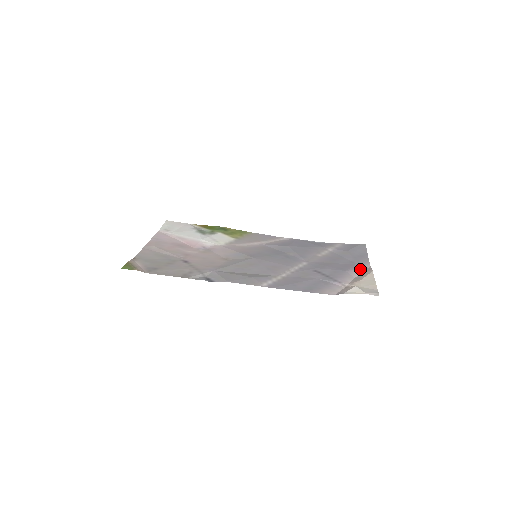
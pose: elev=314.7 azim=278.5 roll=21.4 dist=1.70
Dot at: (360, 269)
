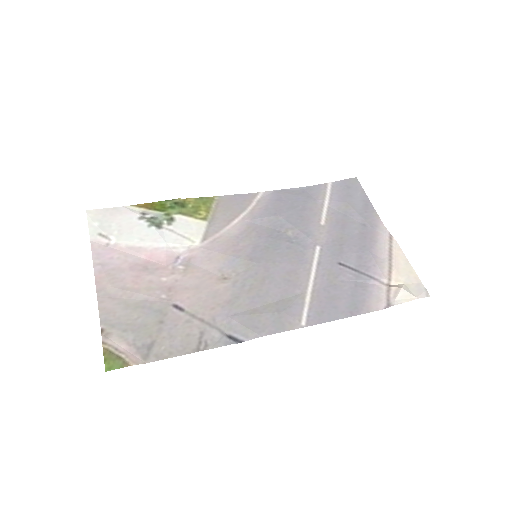
Dot at: (380, 239)
